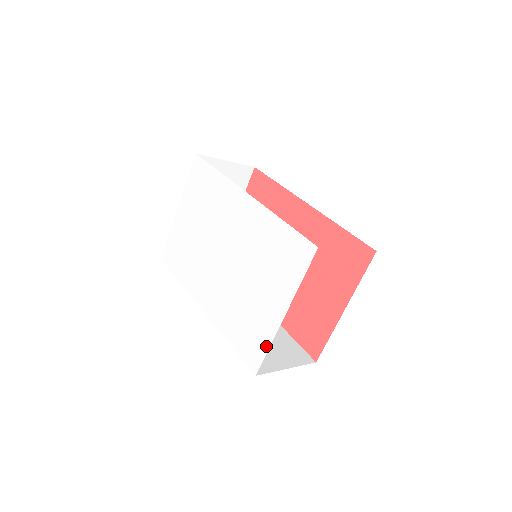
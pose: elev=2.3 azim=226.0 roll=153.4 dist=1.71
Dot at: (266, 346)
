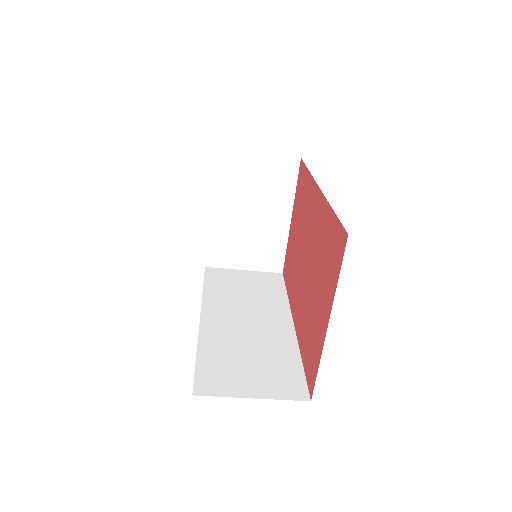
Dot at: occluded
